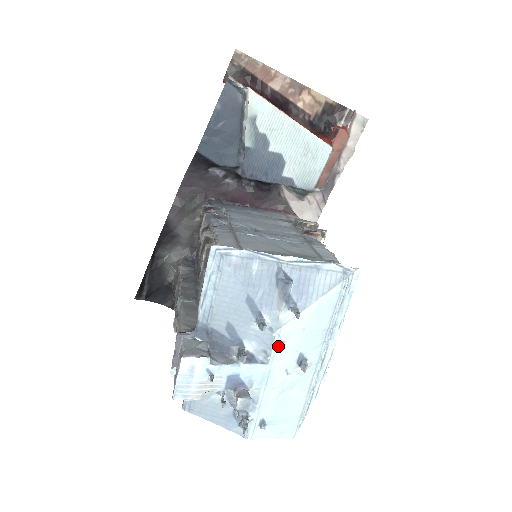
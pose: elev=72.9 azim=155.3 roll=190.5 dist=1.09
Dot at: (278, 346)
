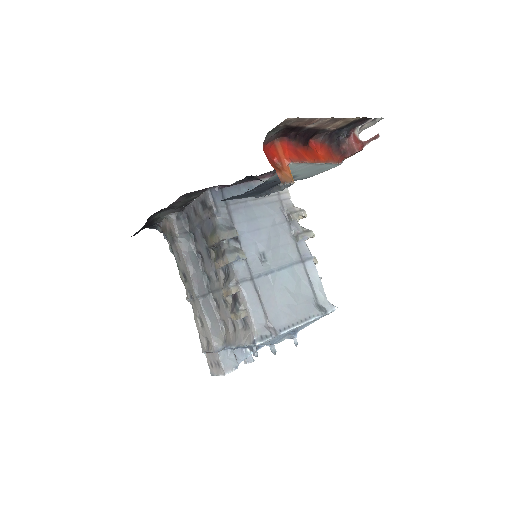
Dot at: occluded
